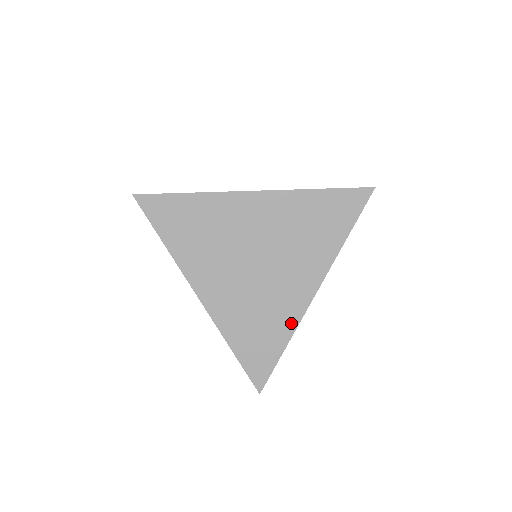
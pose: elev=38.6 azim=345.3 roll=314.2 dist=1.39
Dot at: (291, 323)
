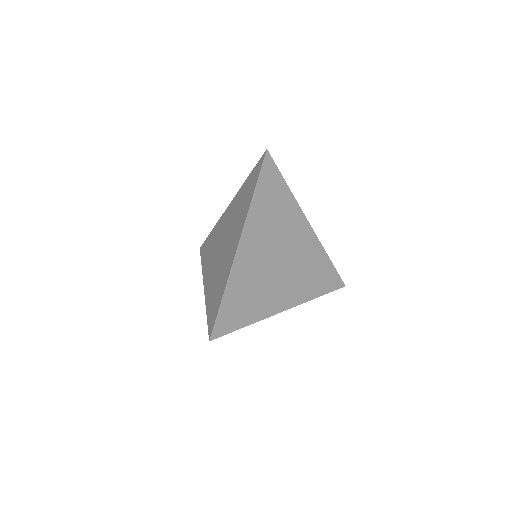
Dot at: (228, 274)
